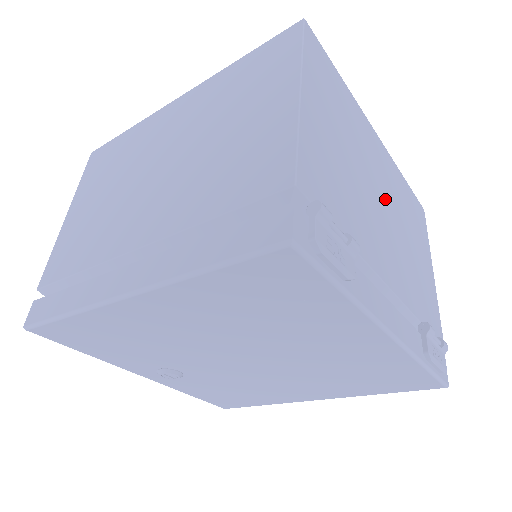
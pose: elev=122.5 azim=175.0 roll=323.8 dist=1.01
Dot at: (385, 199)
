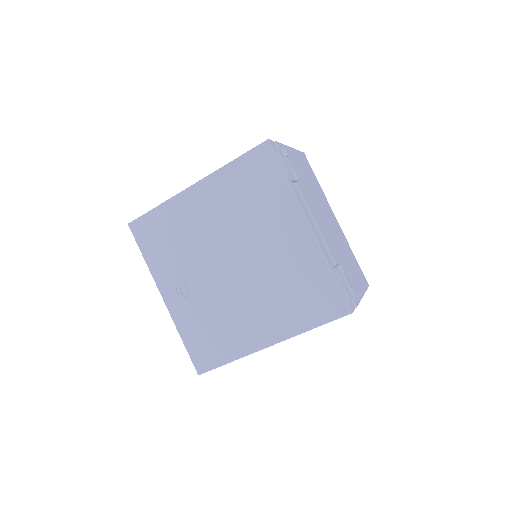
Dot at: (330, 225)
